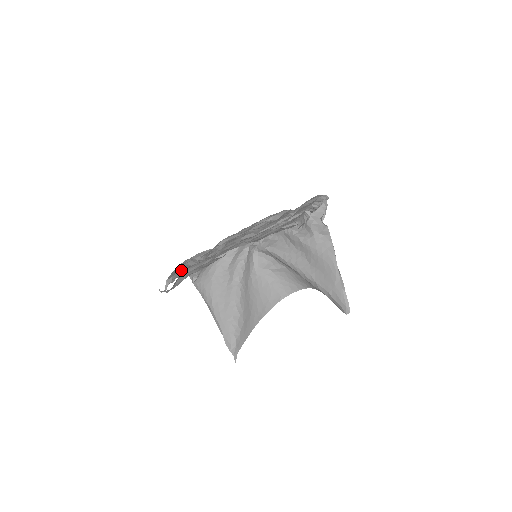
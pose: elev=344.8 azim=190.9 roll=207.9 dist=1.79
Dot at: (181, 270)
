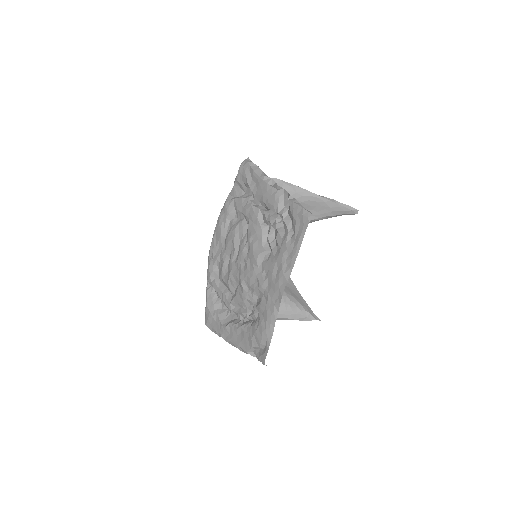
Dot at: (245, 335)
